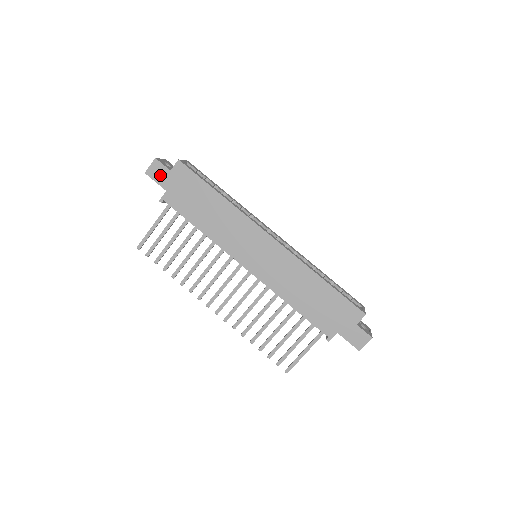
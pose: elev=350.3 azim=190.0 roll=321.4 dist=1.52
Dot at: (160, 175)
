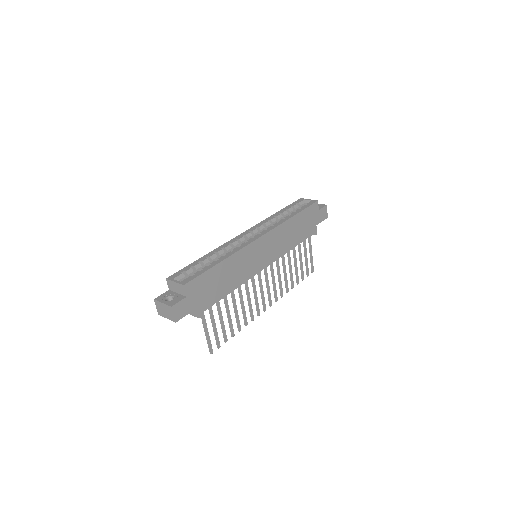
Dot at: (184, 308)
